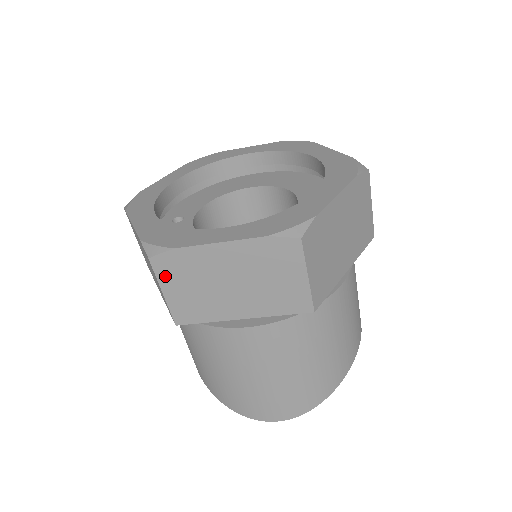
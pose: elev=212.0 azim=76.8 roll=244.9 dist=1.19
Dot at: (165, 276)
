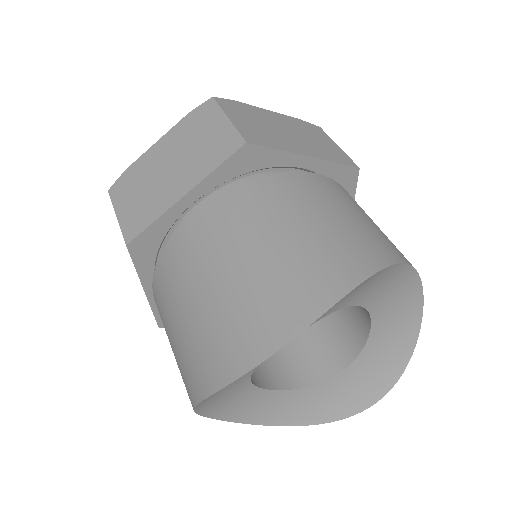
Dot at: (119, 198)
